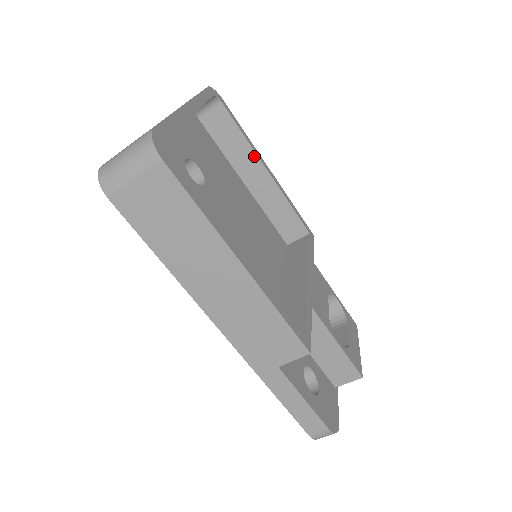
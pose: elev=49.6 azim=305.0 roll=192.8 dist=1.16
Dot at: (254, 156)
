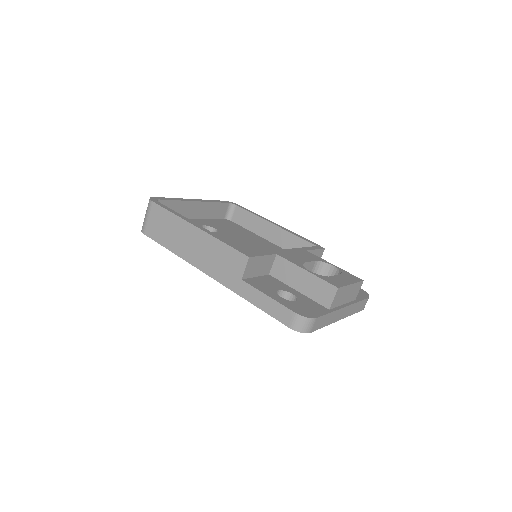
Dot at: (263, 221)
